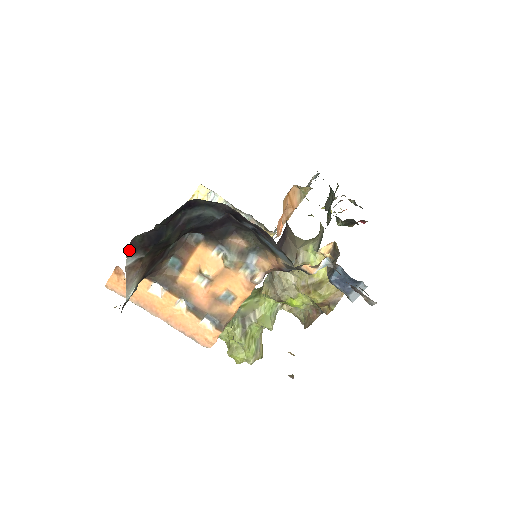
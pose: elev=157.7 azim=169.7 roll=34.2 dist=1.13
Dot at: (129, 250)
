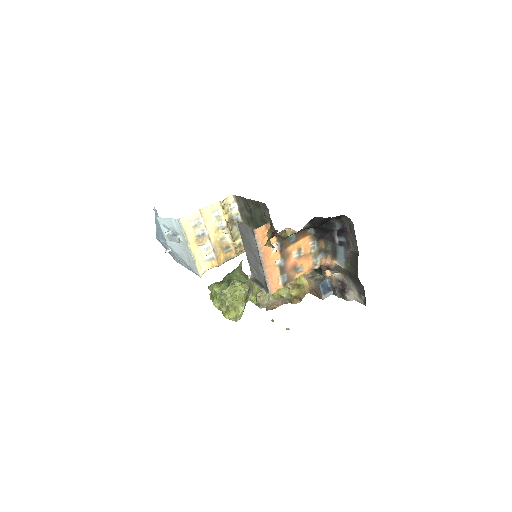
Dot at: (310, 221)
